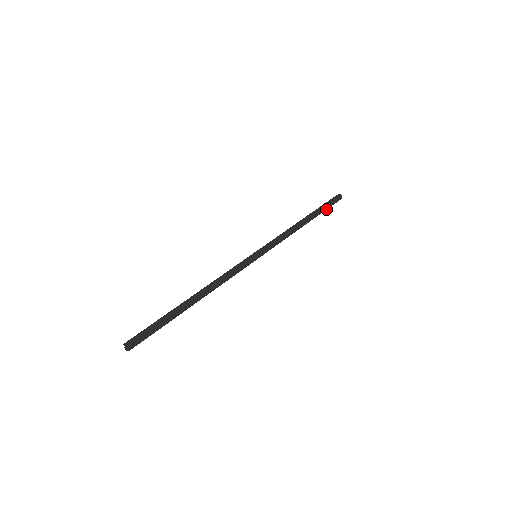
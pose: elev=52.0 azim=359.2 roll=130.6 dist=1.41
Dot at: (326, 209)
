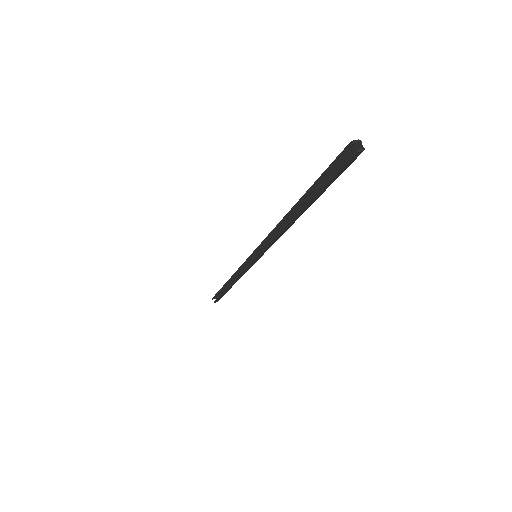
Dot at: (224, 294)
